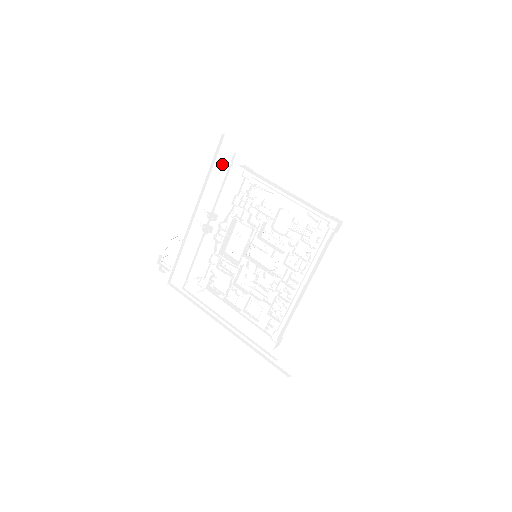
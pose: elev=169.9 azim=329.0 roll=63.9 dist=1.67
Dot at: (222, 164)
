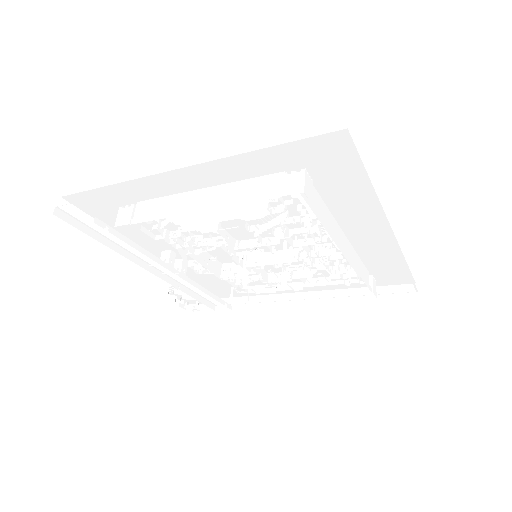
Dot at: (101, 220)
